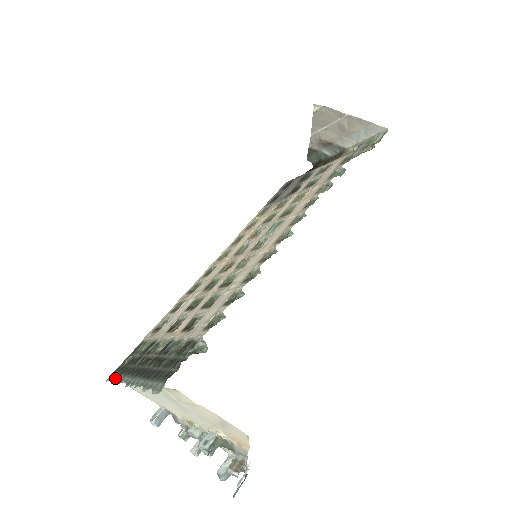
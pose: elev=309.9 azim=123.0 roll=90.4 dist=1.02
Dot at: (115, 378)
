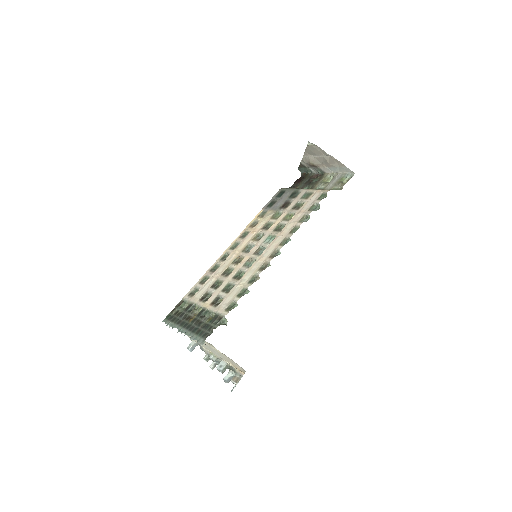
Dot at: (168, 323)
